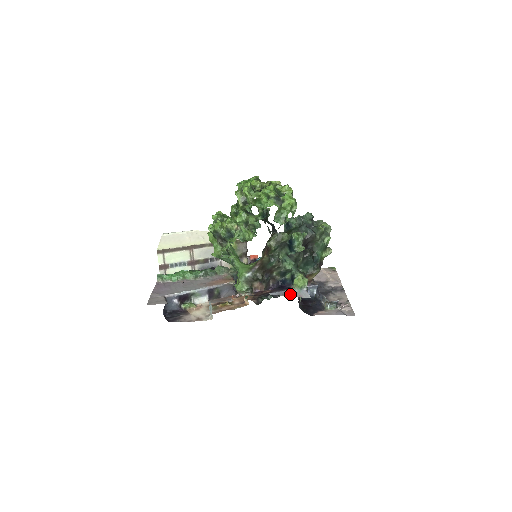
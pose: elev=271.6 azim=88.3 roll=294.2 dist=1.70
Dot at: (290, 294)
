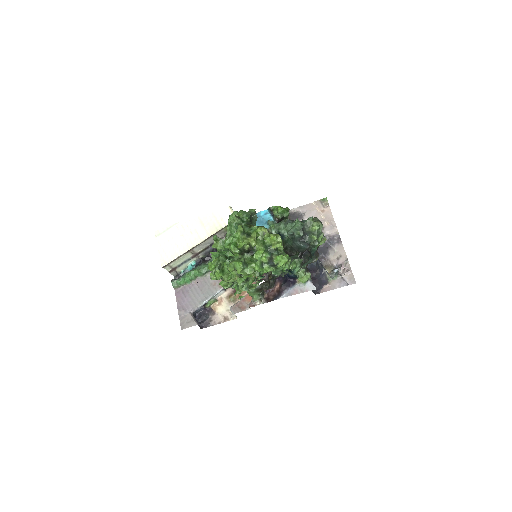
Dot at: (298, 291)
